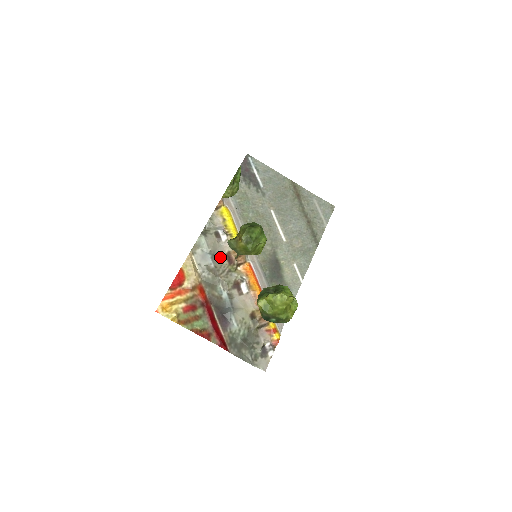
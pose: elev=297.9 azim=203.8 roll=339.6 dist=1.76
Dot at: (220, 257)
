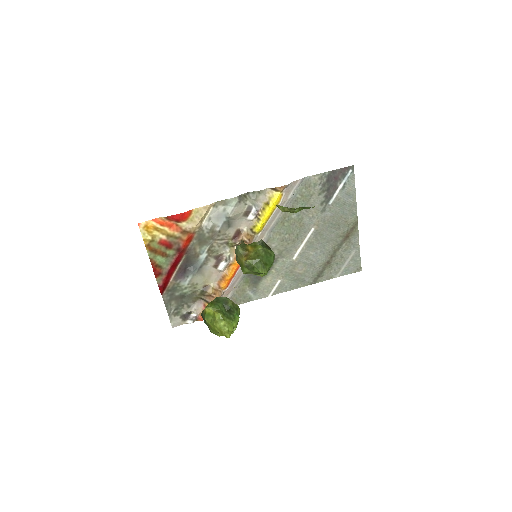
Dot at: (232, 227)
